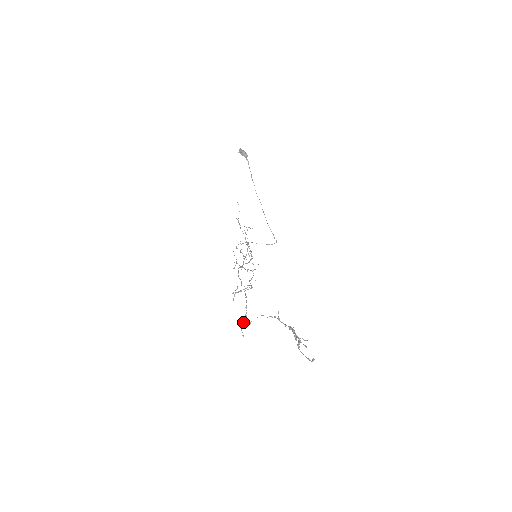
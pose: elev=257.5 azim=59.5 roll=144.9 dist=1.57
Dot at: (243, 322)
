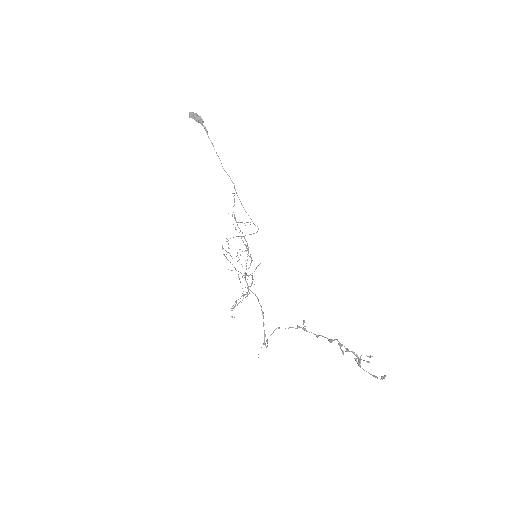
Dot at: (264, 344)
